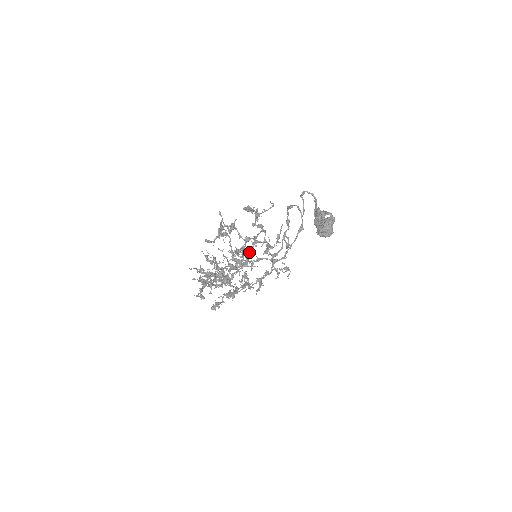
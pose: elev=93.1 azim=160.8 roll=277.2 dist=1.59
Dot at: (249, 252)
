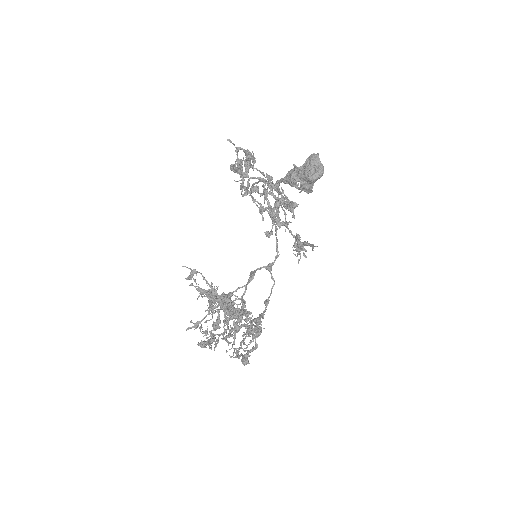
Dot at: (276, 201)
